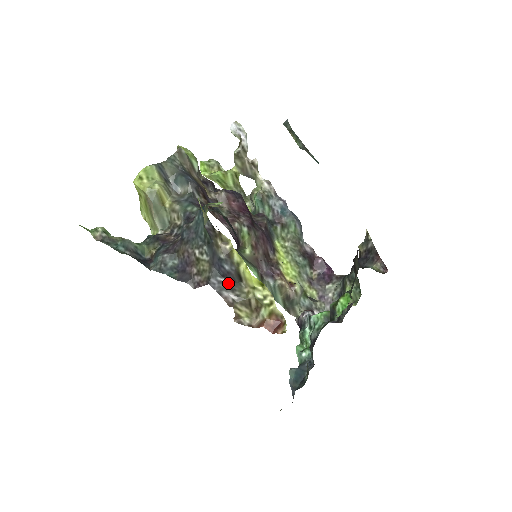
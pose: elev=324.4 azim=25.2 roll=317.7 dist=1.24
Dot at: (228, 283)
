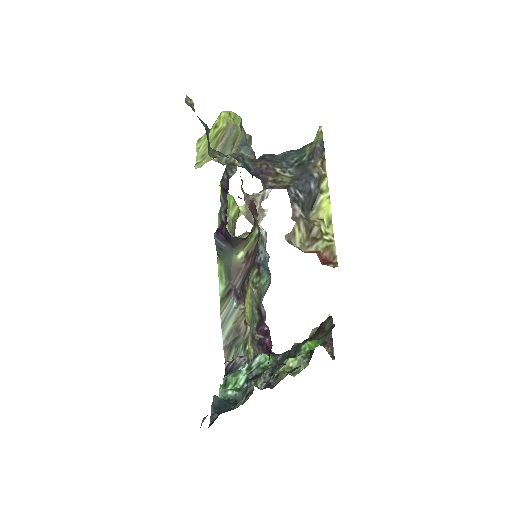
Dot at: (303, 200)
